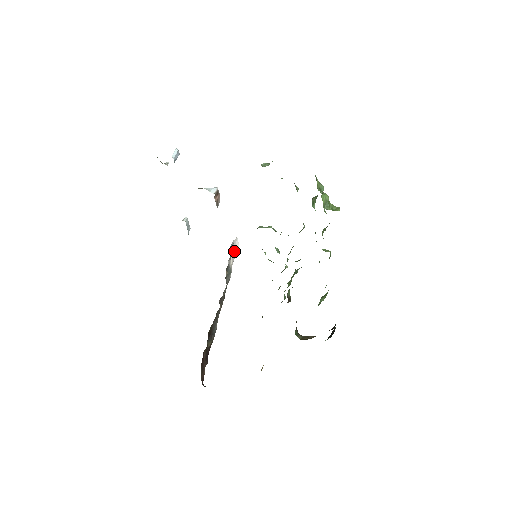
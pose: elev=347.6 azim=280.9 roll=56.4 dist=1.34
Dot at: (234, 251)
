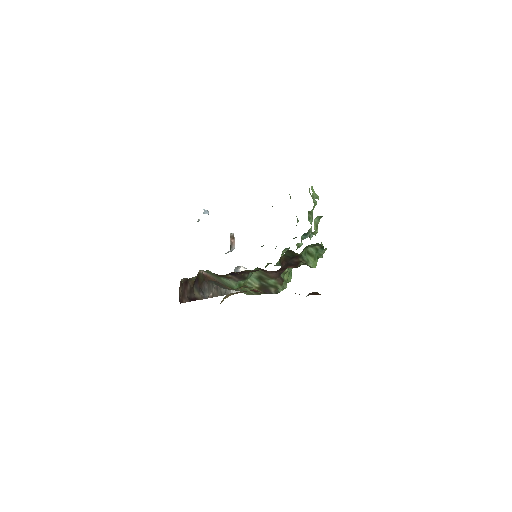
Dot at: occluded
